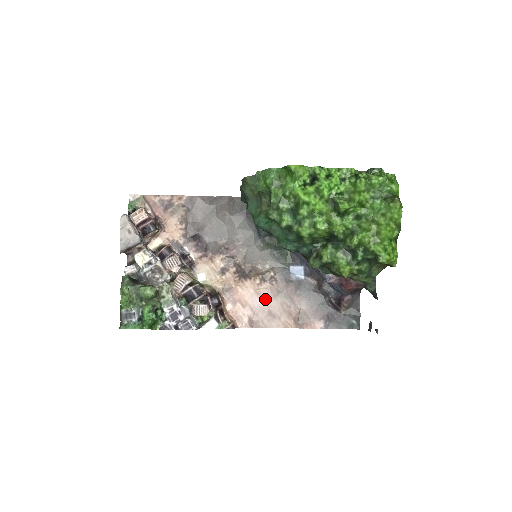
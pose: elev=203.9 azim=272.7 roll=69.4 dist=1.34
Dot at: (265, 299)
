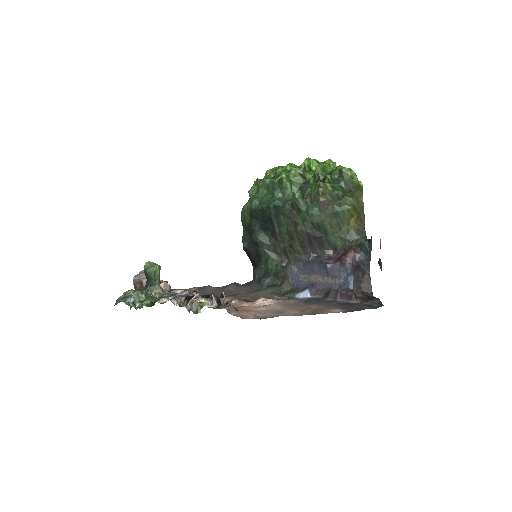
Dot at: (272, 308)
